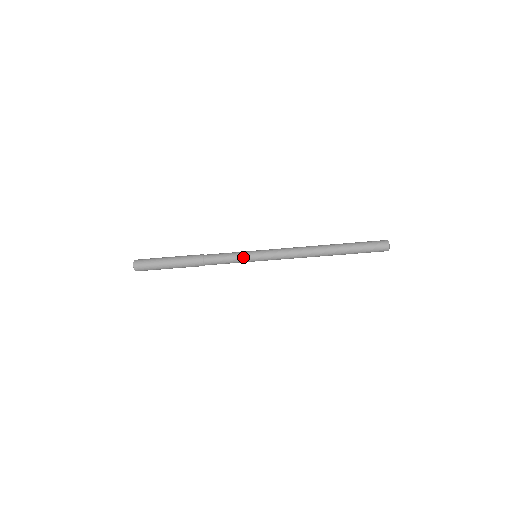
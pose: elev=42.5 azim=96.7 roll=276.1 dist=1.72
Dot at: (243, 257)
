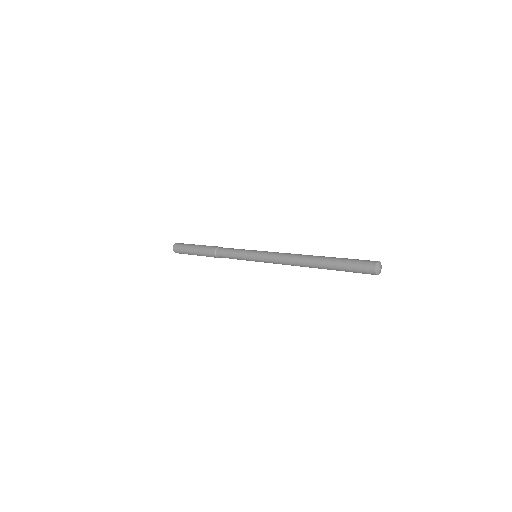
Dot at: (244, 259)
